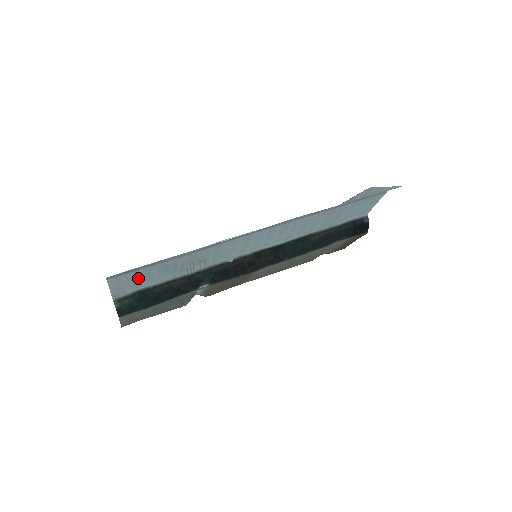
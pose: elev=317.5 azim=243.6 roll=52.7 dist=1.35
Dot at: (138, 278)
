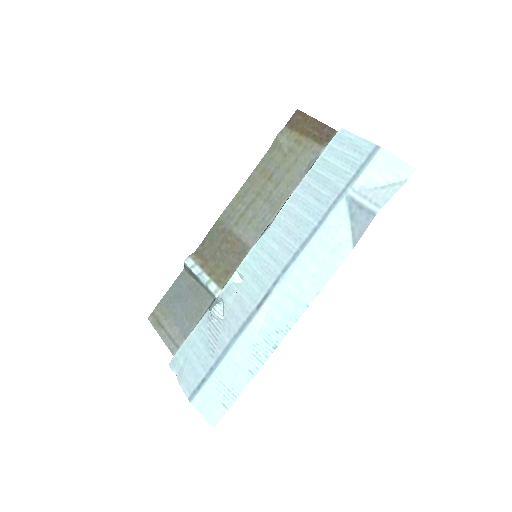
Dot at: (193, 363)
